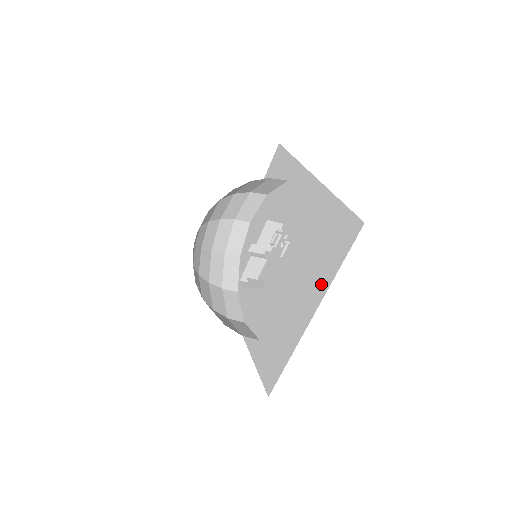
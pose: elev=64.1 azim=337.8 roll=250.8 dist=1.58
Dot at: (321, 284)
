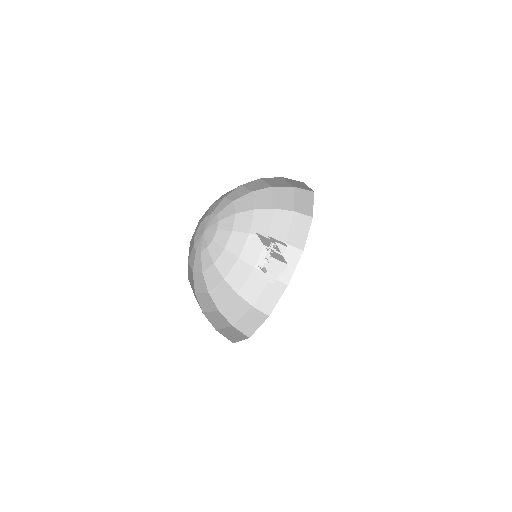
Dot at: occluded
